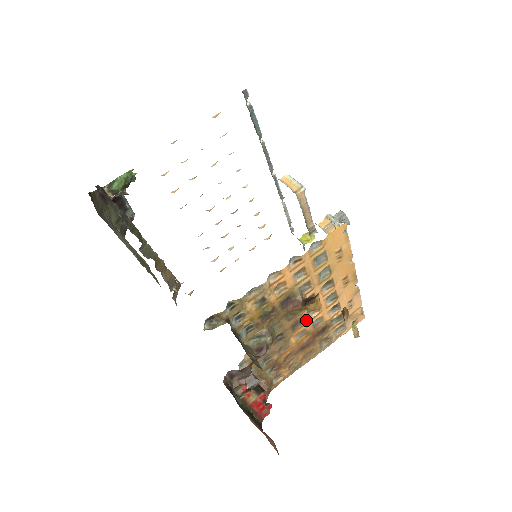
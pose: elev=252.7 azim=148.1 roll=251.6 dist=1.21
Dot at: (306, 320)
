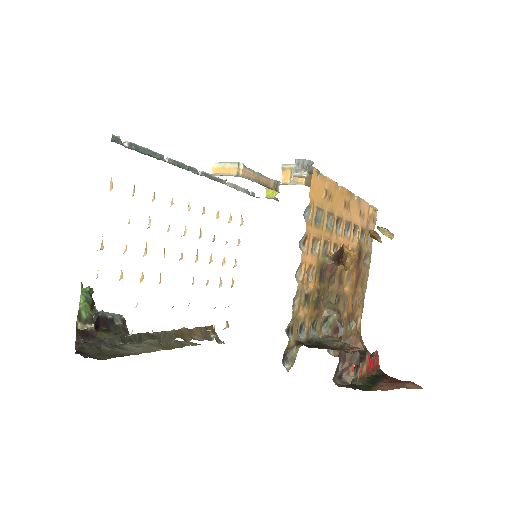
Dot at: occluded
